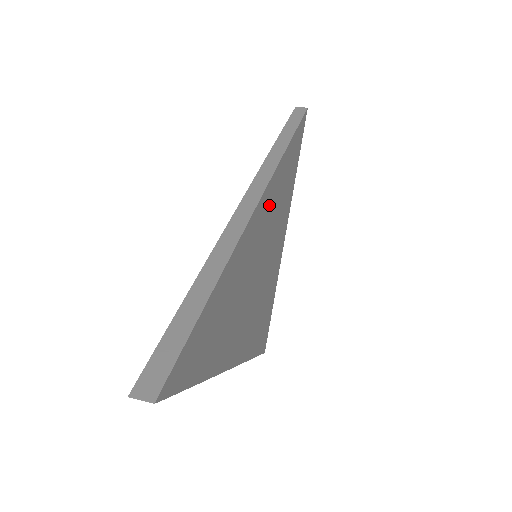
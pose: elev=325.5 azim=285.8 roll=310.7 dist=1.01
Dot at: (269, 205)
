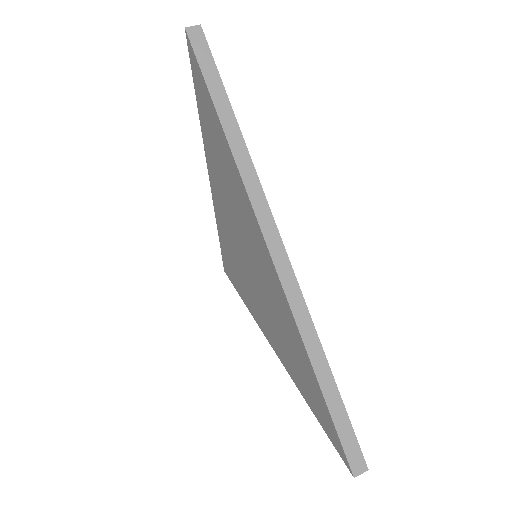
Dot at: occluded
